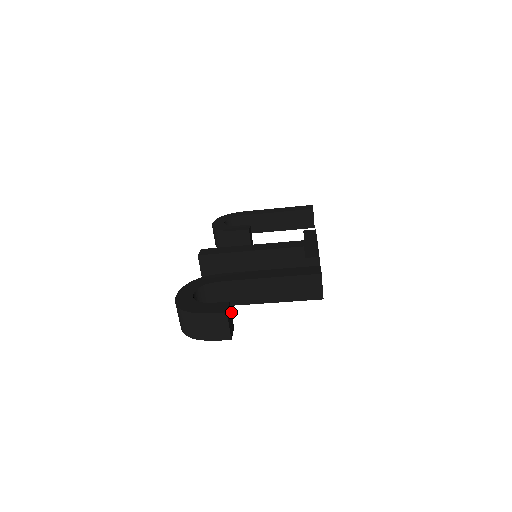
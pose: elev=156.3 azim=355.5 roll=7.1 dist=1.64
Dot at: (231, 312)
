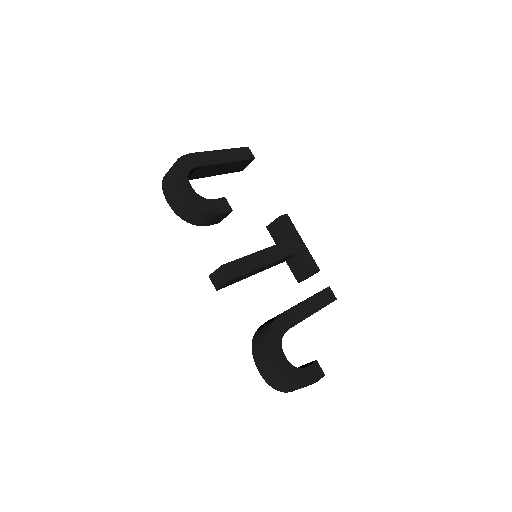
Dot at: occluded
